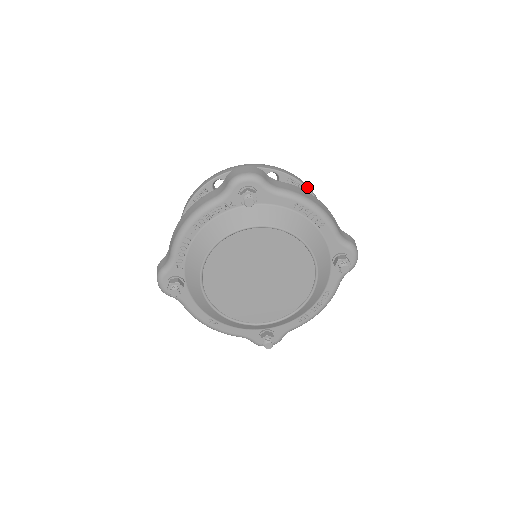
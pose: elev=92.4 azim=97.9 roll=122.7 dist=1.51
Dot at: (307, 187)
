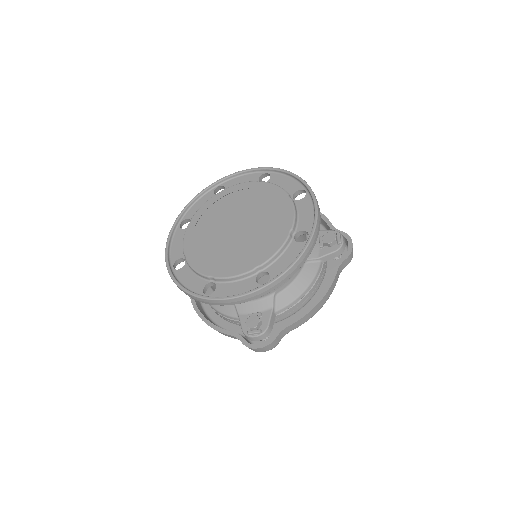
Dot at: occluded
